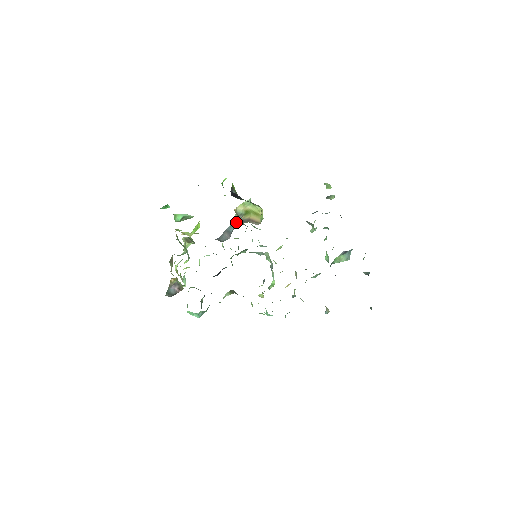
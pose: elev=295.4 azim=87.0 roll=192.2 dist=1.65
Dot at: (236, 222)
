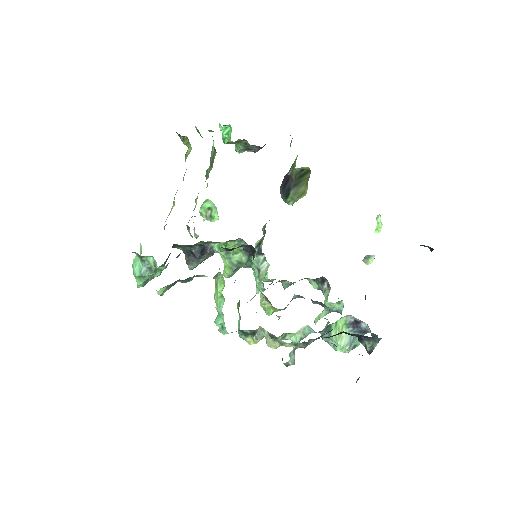
Dot at: occluded
